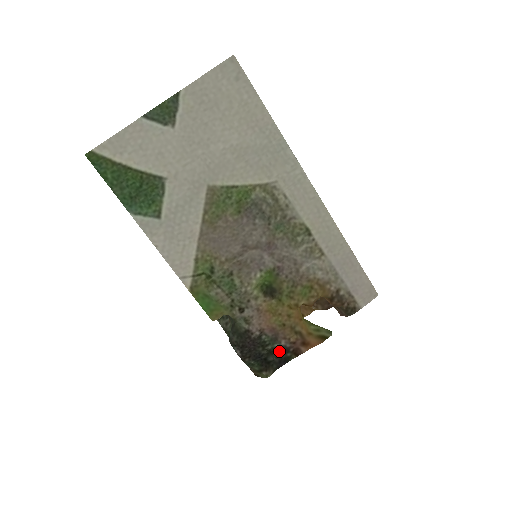
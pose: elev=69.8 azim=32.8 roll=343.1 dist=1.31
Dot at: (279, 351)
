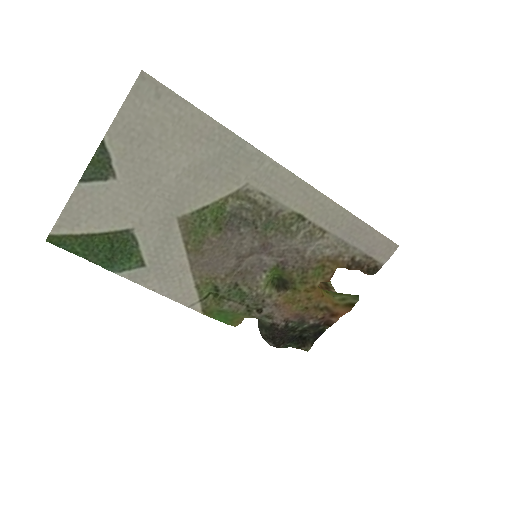
Dot at: (310, 329)
